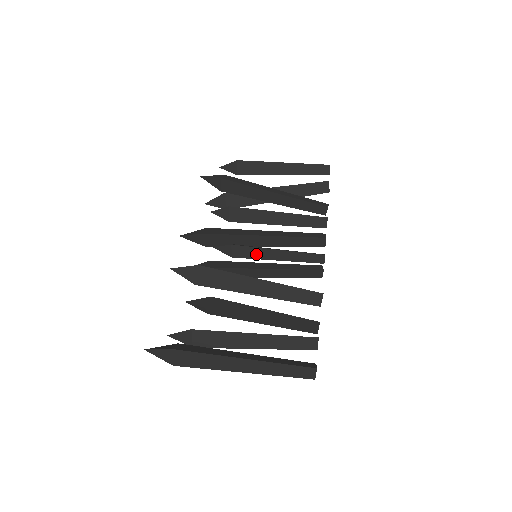
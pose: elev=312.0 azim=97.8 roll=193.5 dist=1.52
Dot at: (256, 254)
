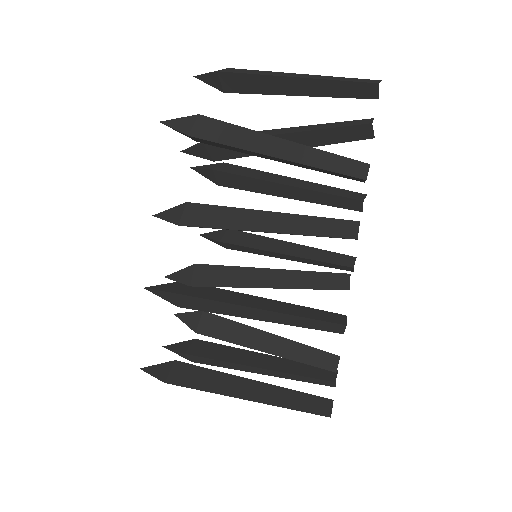
Dot at: (256, 252)
